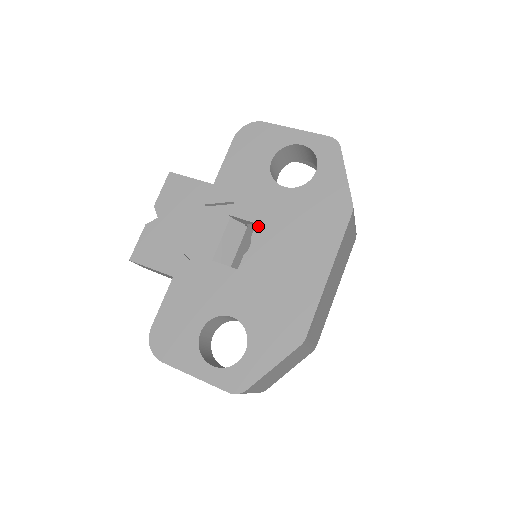
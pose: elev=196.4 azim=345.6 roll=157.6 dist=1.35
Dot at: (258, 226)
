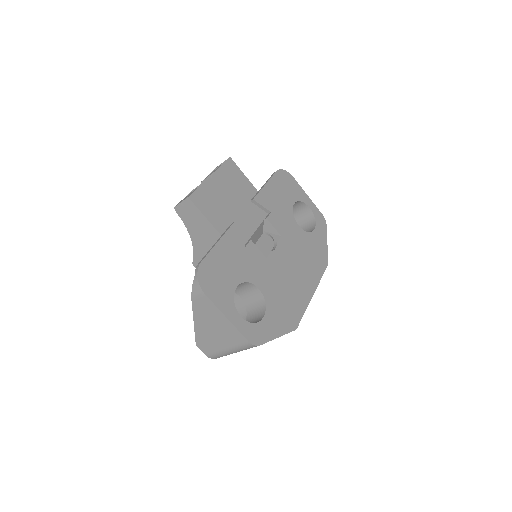
Dot at: (282, 238)
